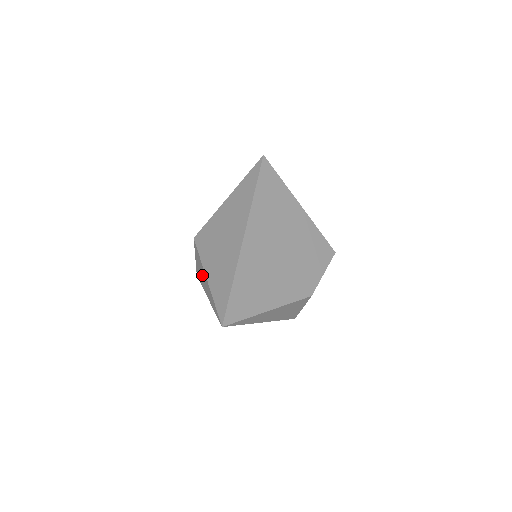
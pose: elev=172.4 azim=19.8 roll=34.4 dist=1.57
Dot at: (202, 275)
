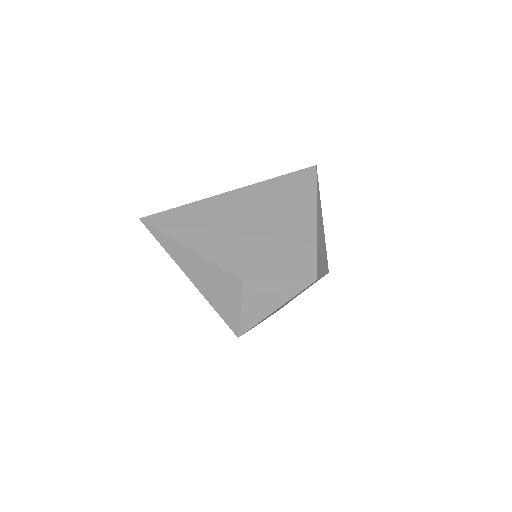
Dot at: occluded
